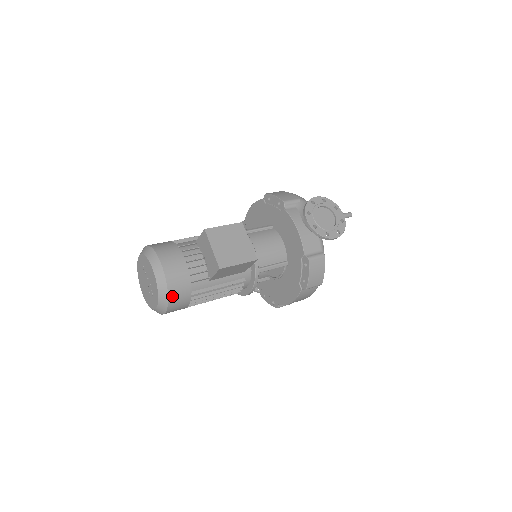
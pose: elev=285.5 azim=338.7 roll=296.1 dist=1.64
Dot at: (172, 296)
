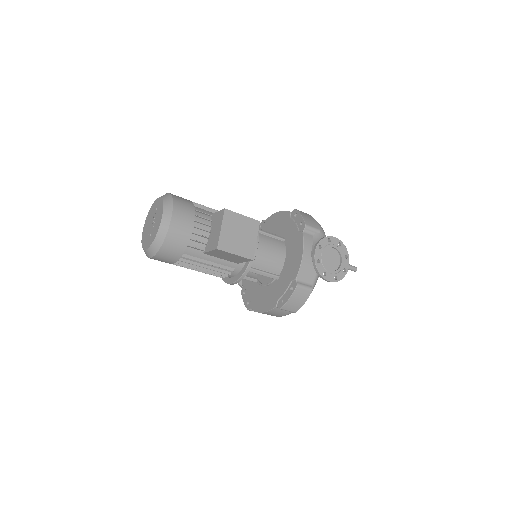
Dot at: (165, 247)
